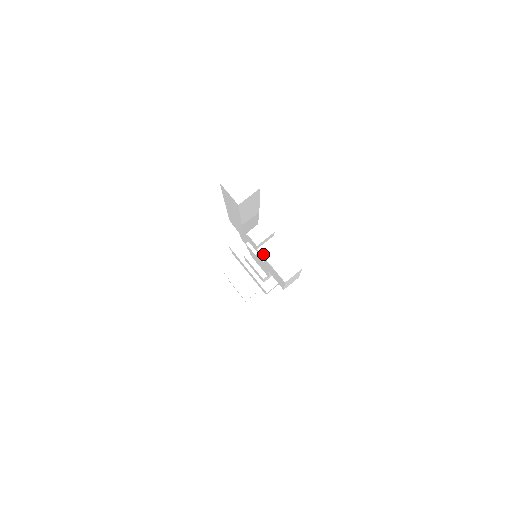
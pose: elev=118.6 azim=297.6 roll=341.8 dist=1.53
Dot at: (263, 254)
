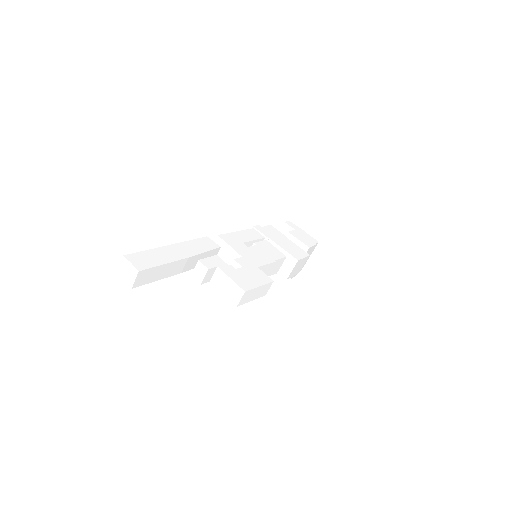
Dot at: (215, 285)
